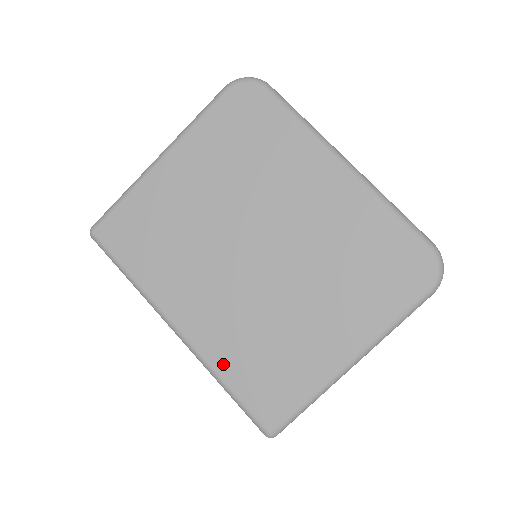
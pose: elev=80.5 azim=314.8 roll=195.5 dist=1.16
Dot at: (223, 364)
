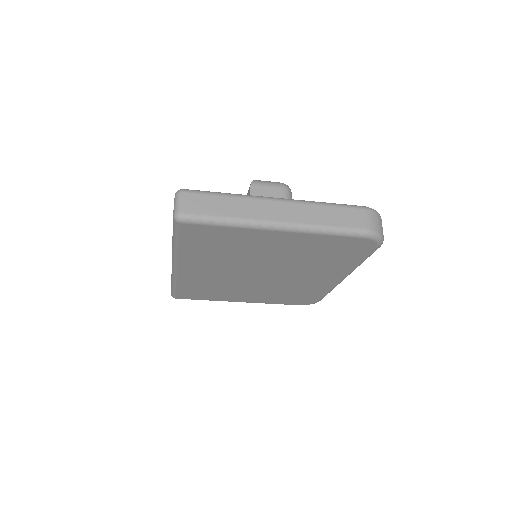
Dot at: (184, 283)
